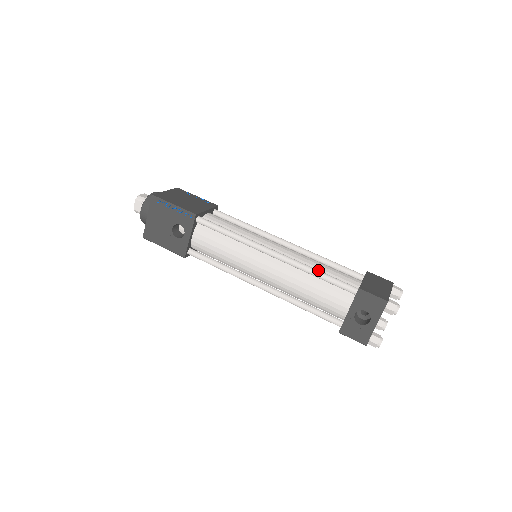
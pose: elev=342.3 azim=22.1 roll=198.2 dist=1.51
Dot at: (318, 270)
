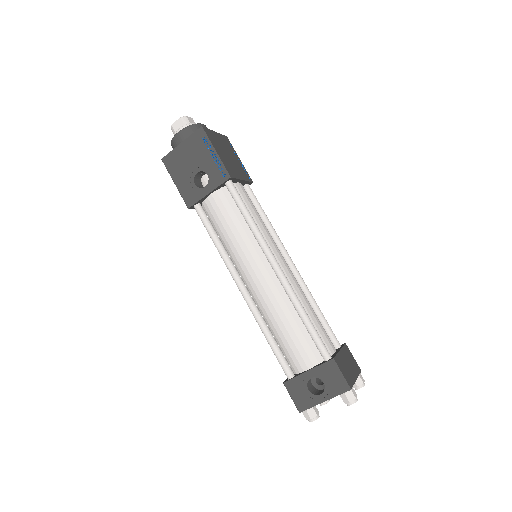
Dot at: (307, 314)
